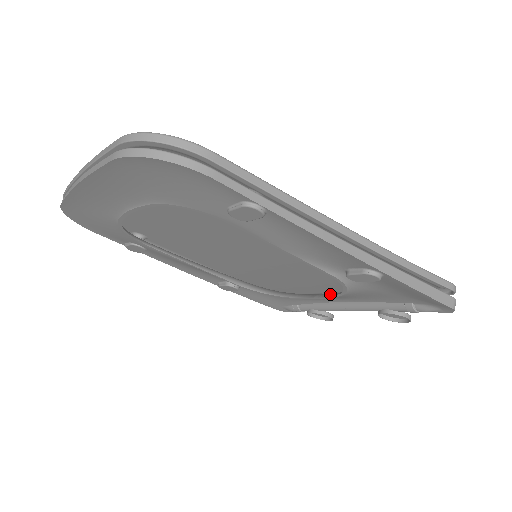
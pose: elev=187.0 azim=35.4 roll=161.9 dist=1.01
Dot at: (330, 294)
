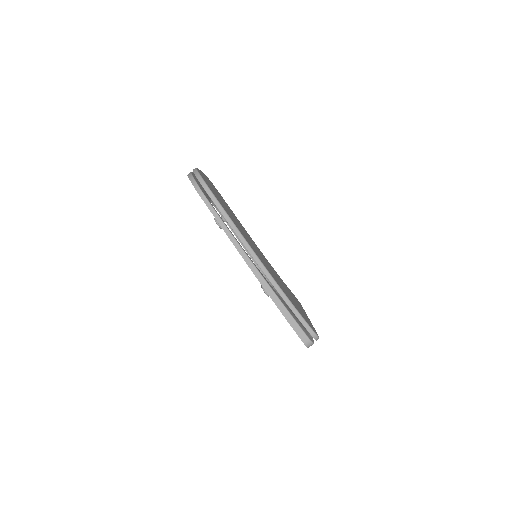
Dot at: occluded
